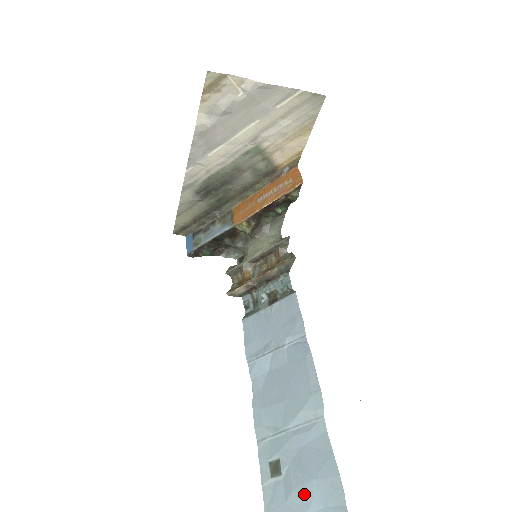
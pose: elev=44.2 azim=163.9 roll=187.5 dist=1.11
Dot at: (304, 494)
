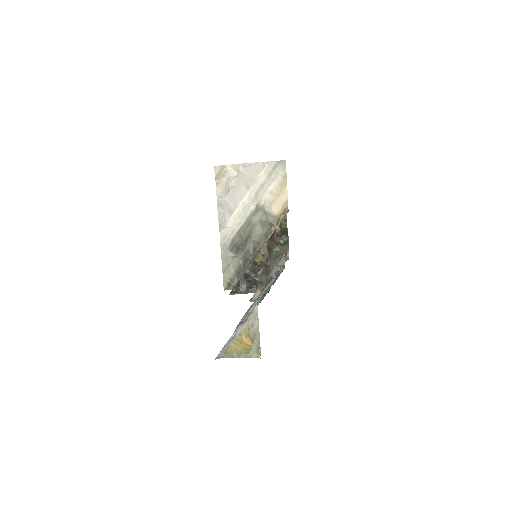
Dot at: (241, 319)
